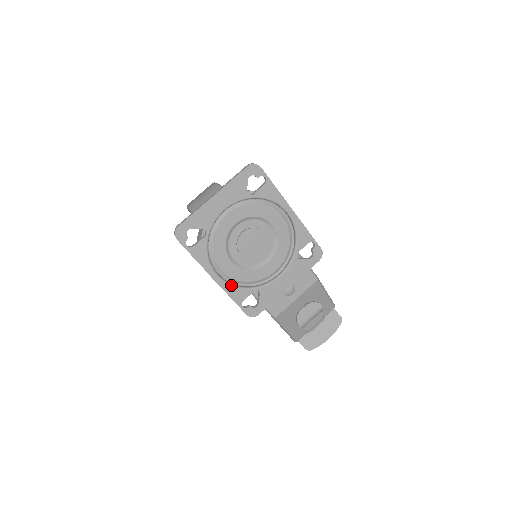
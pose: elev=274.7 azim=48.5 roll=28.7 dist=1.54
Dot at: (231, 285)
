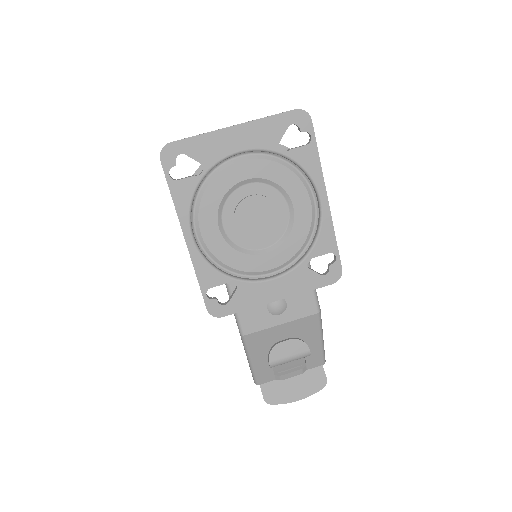
Dot at: (204, 258)
